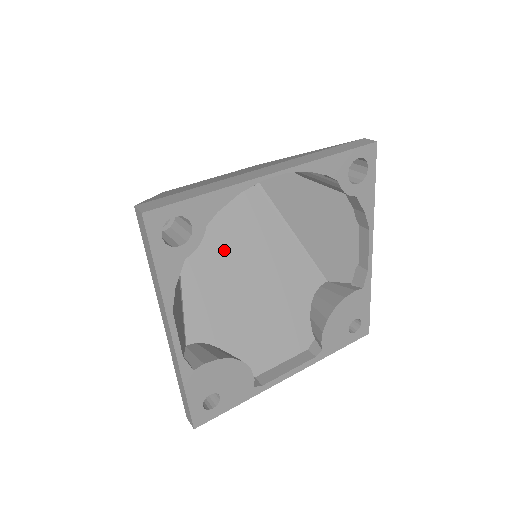
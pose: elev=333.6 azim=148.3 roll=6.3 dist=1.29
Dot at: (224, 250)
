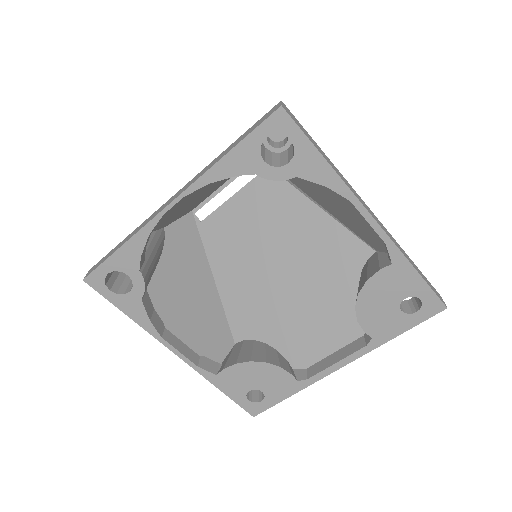
Dot at: (250, 247)
